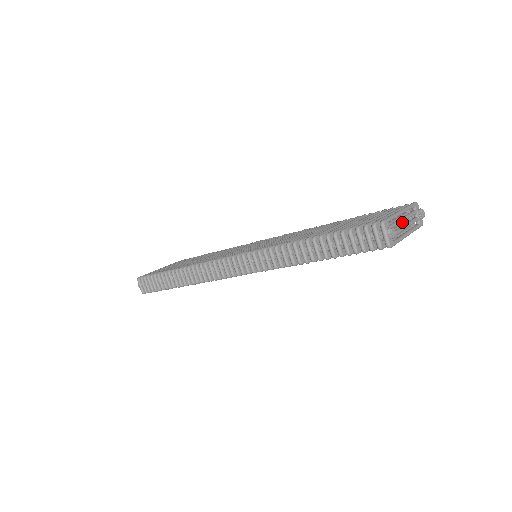
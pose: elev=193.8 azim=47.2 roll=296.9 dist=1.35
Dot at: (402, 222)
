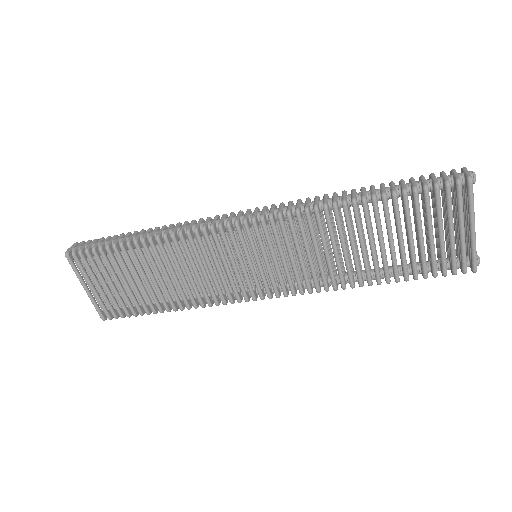
Dot at: occluded
